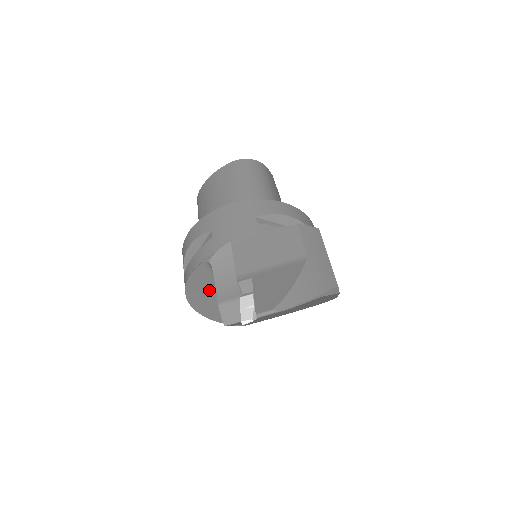
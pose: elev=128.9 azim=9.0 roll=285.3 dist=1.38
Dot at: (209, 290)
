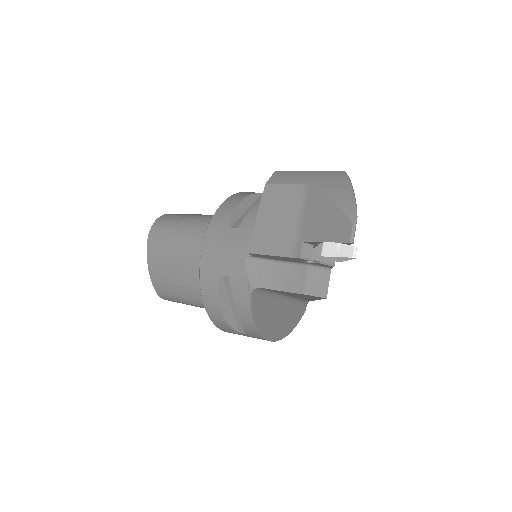
Dot at: (271, 312)
